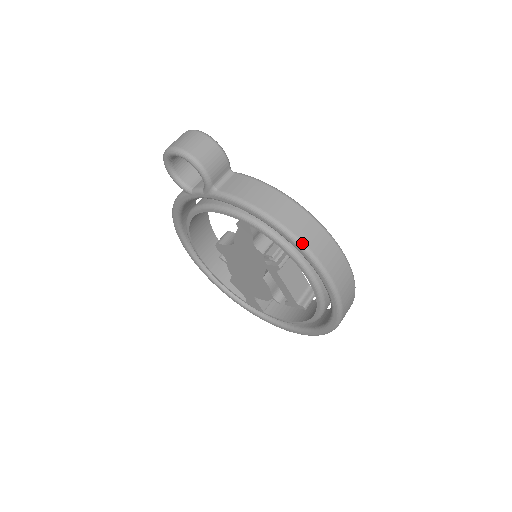
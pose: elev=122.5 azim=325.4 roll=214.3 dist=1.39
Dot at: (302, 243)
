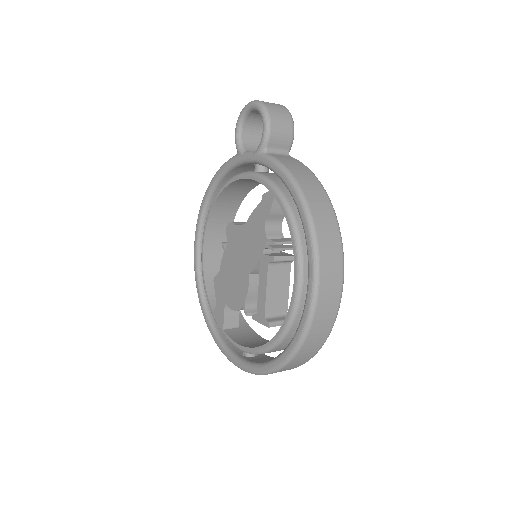
Dot at: (314, 226)
